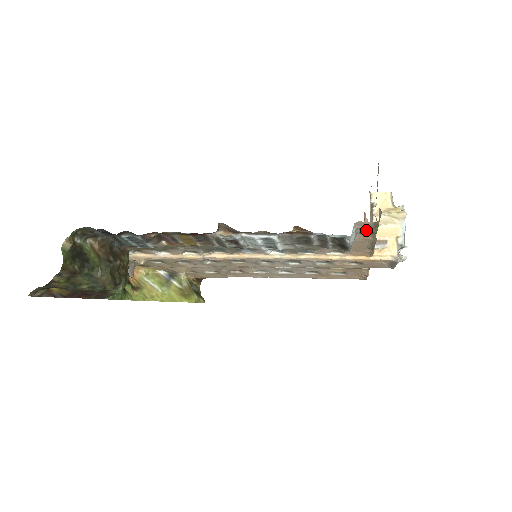
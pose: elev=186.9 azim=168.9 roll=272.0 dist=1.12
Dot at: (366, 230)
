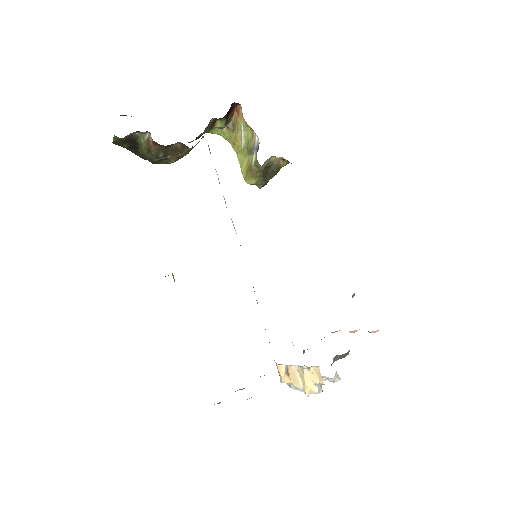
Dot at: occluded
